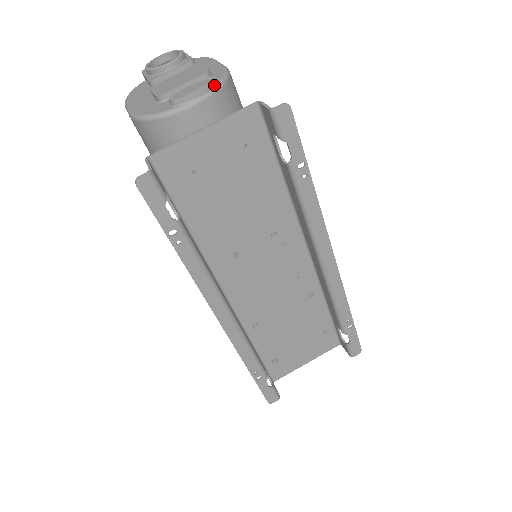
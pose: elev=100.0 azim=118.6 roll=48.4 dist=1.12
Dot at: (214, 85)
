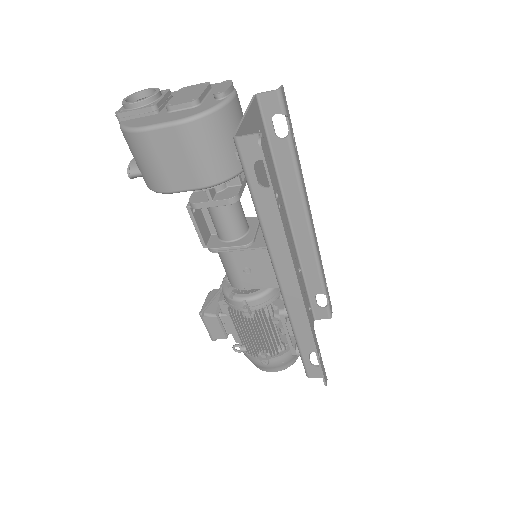
Dot at: occluded
